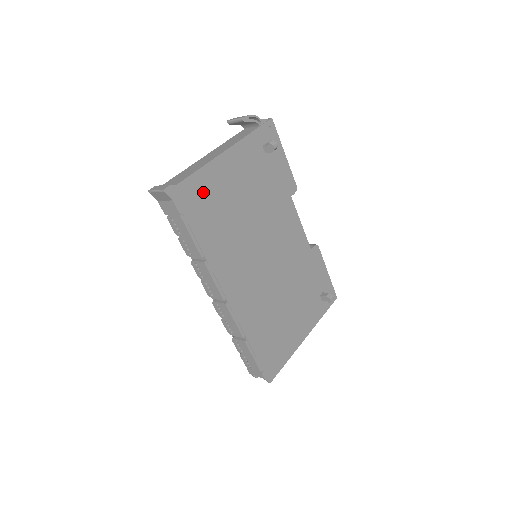
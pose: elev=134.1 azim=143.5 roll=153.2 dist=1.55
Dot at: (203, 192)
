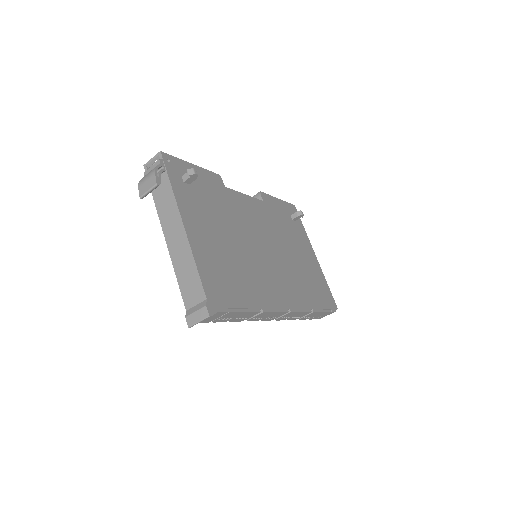
Dot at: (214, 275)
